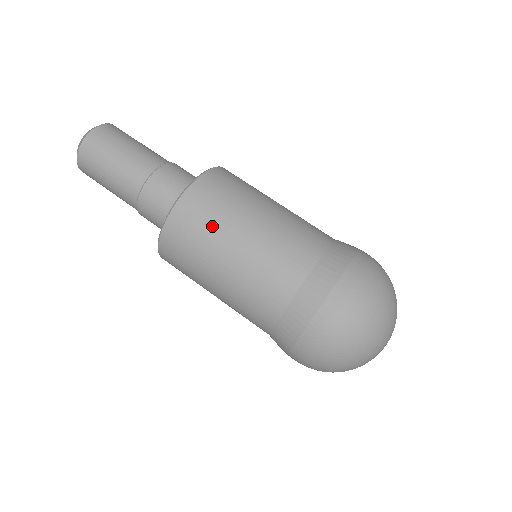
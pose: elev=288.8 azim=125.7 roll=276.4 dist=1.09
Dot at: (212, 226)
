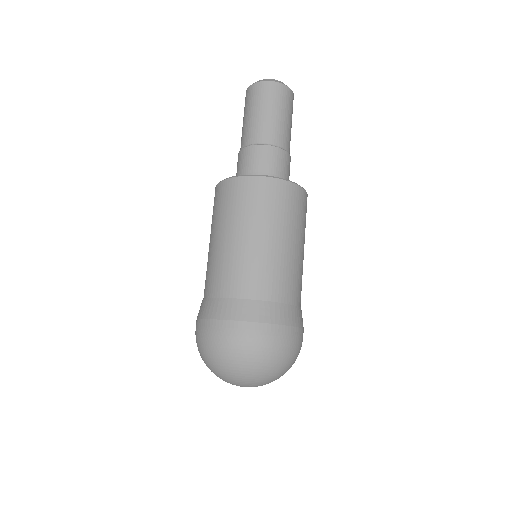
Dot at: (213, 218)
